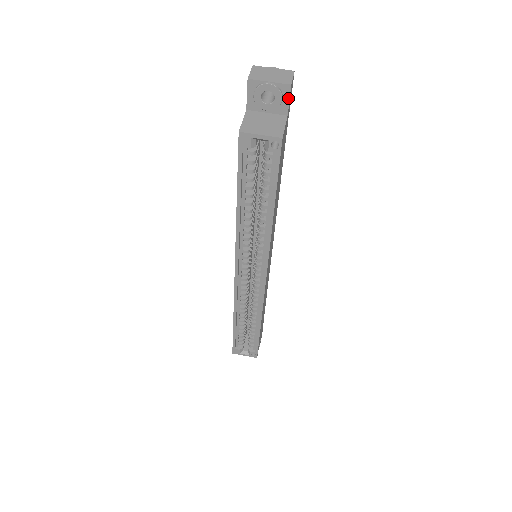
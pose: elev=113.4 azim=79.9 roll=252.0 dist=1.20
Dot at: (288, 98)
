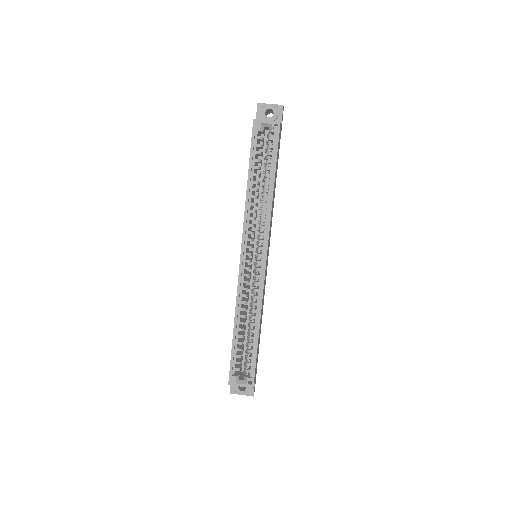
Dot at: (281, 114)
